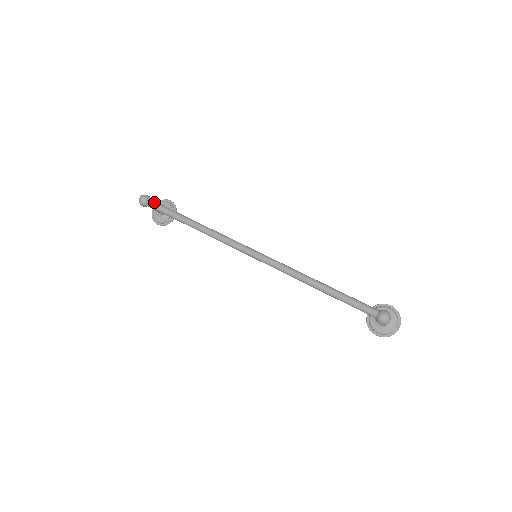
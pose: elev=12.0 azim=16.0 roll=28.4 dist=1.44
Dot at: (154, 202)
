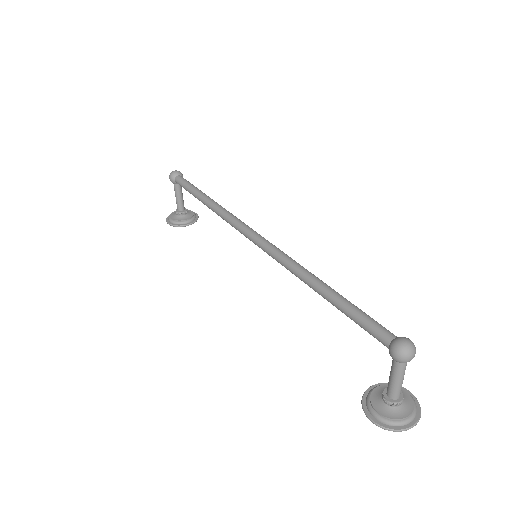
Dot at: occluded
